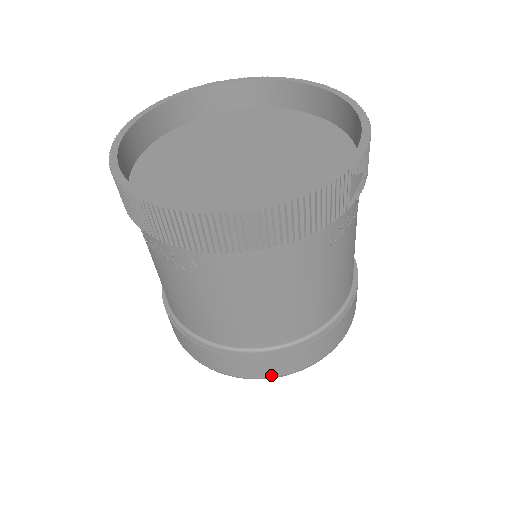
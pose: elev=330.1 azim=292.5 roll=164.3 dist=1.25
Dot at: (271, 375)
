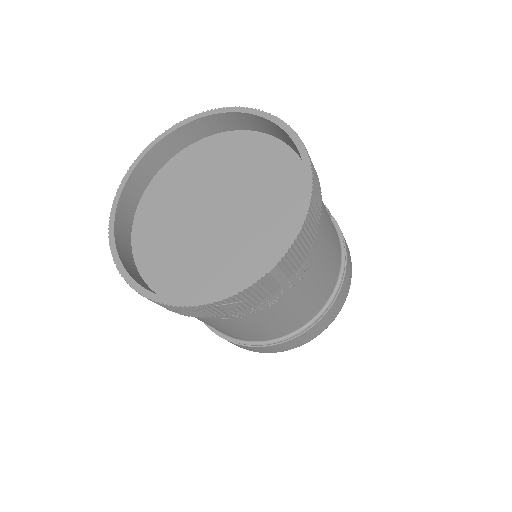
Dot at: occluded
